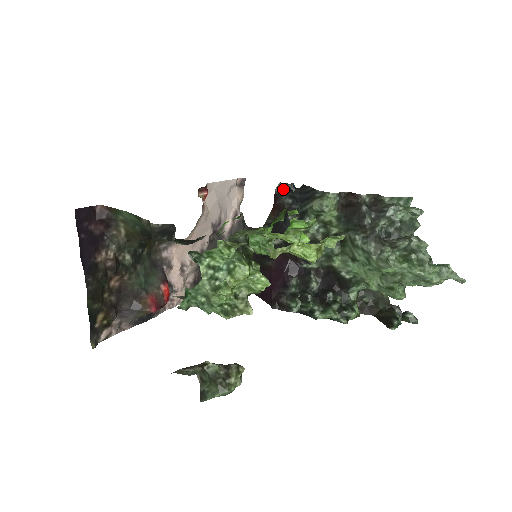
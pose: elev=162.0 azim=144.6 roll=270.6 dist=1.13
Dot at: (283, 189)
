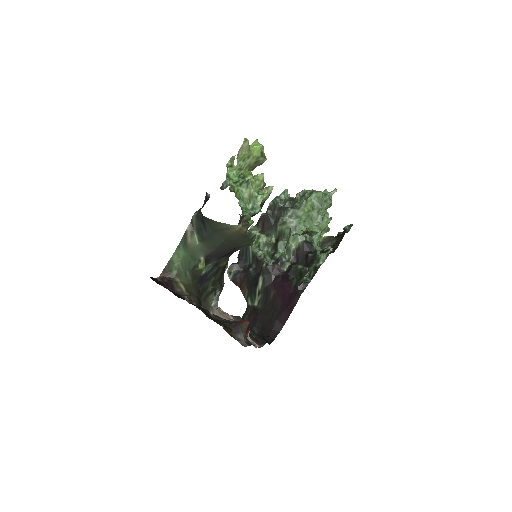
Dot at: (232, 271)
